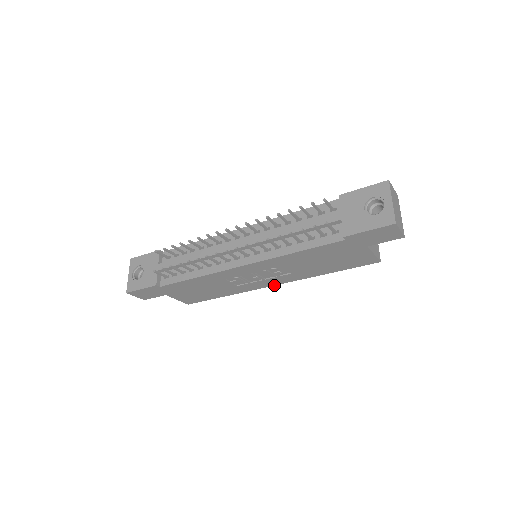
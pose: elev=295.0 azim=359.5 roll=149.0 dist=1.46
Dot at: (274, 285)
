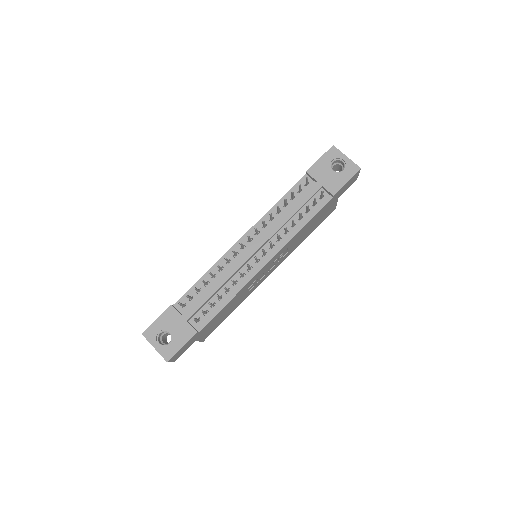
Dot at: occluded
